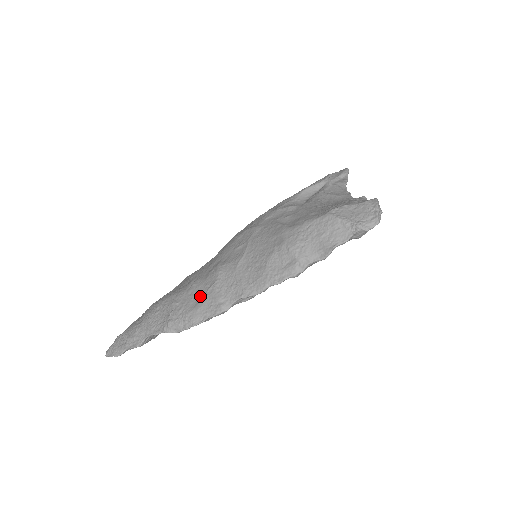
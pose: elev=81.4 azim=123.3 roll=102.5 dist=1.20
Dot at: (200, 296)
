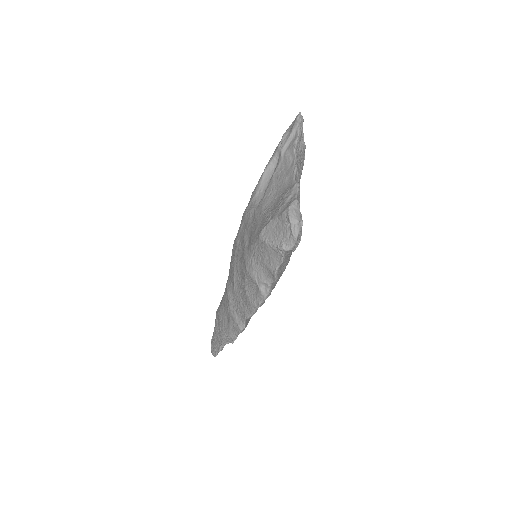
Dot at: (227, 315)
